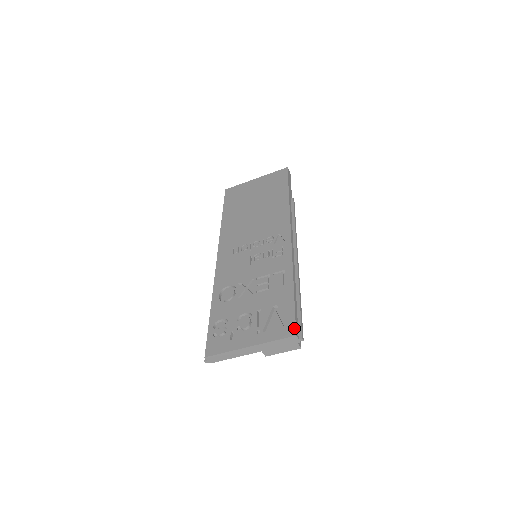
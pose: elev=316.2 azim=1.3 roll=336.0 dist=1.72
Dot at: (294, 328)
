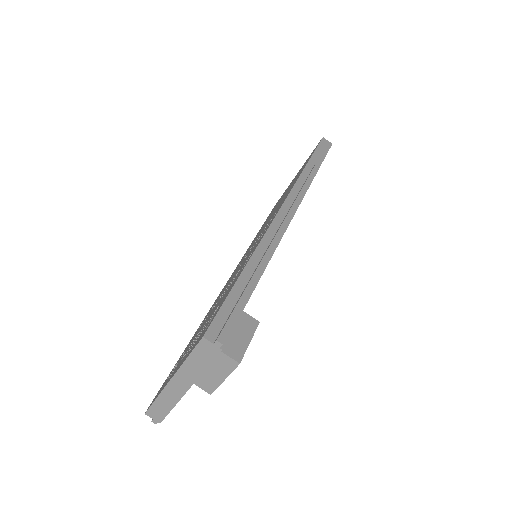
Dot at: (208, 326)
